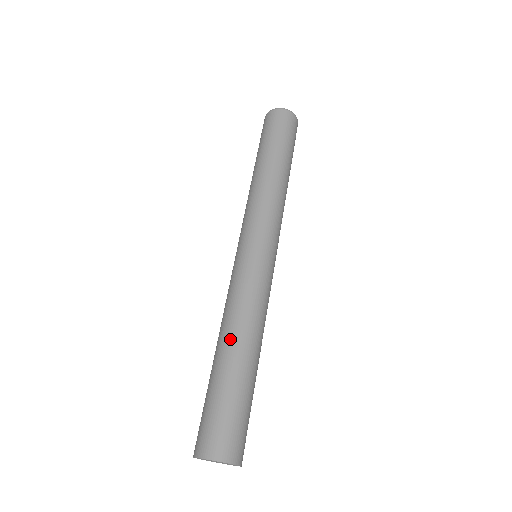
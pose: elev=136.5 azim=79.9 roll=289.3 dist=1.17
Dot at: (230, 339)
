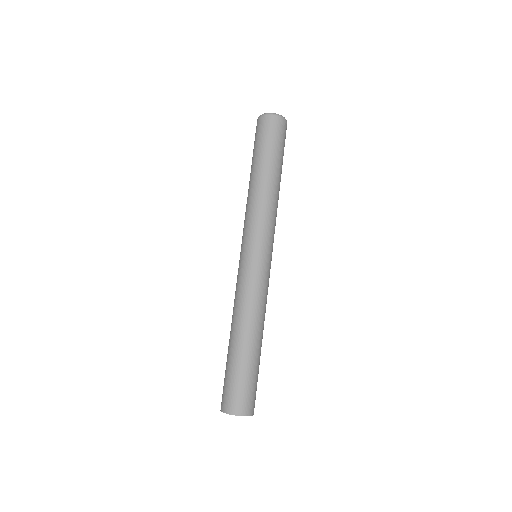
Dot at: (240, 330)
